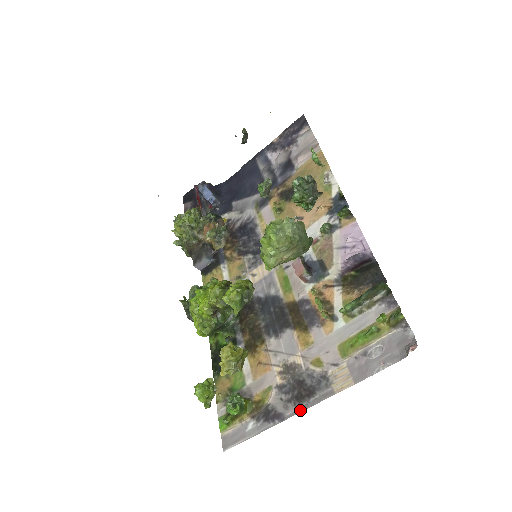
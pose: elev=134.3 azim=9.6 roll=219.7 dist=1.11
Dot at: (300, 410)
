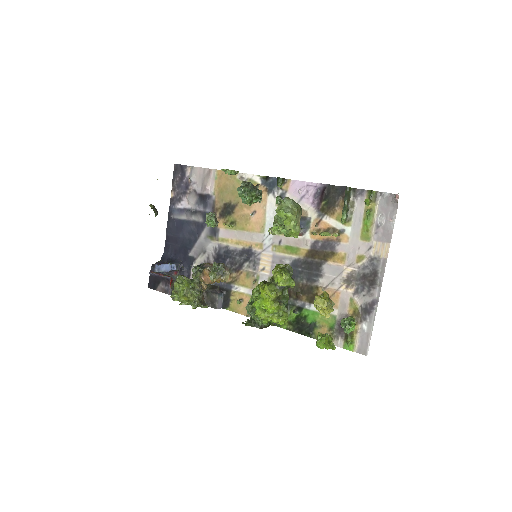
Dot at: (380, 286)
